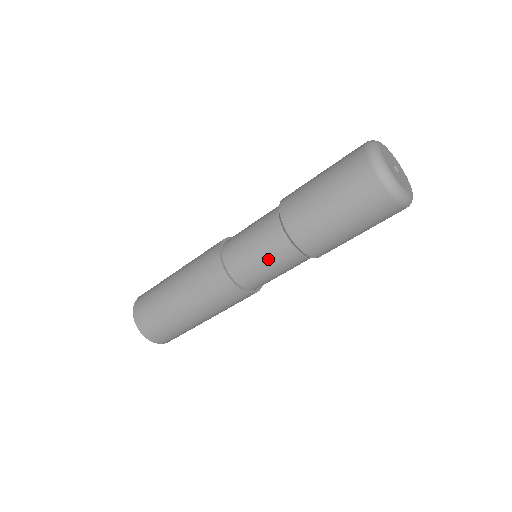
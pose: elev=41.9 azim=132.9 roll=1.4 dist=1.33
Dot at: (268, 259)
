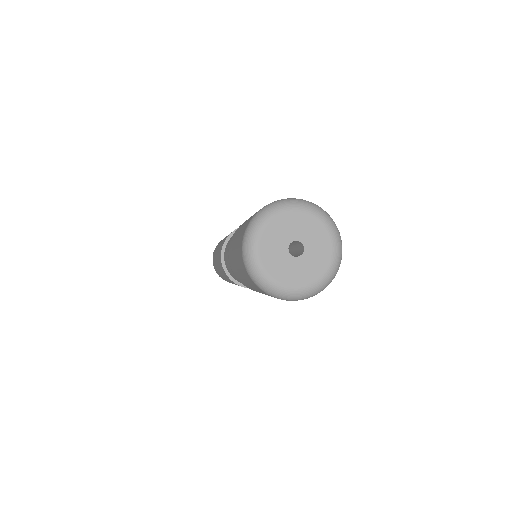
Dot at: occluded
